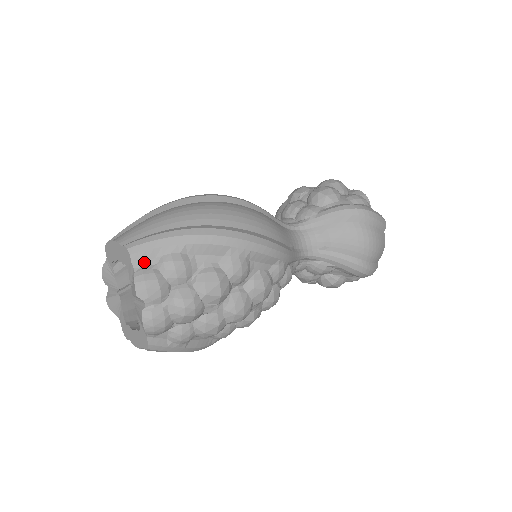
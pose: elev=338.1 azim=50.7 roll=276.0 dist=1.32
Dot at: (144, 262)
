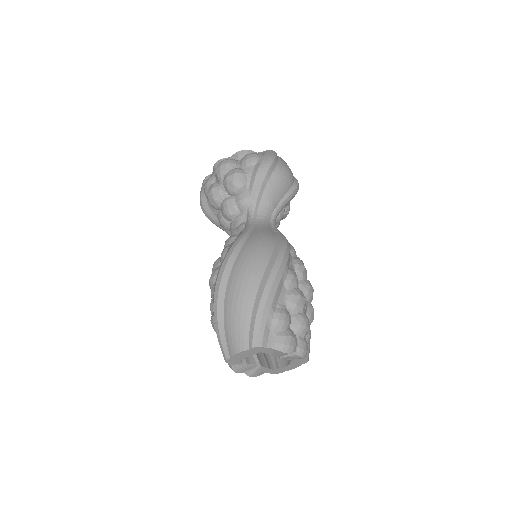
Dot at: (269, 339)
